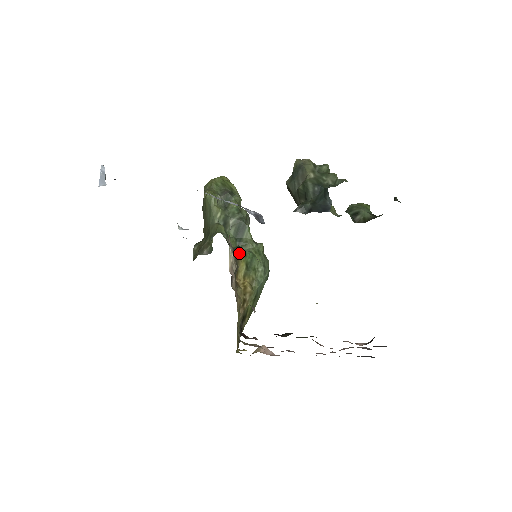
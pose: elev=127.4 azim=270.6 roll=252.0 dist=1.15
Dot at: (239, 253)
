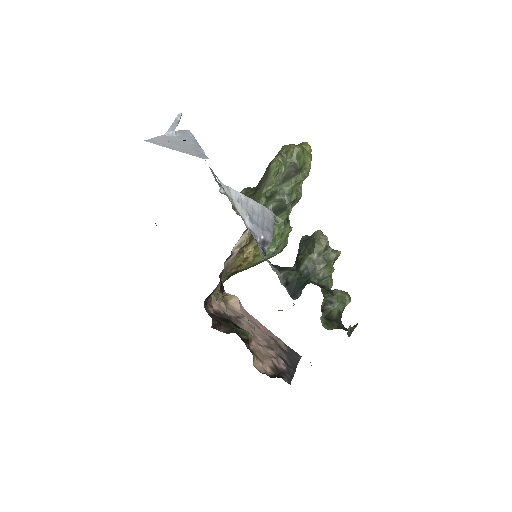
Dot at: occluded
